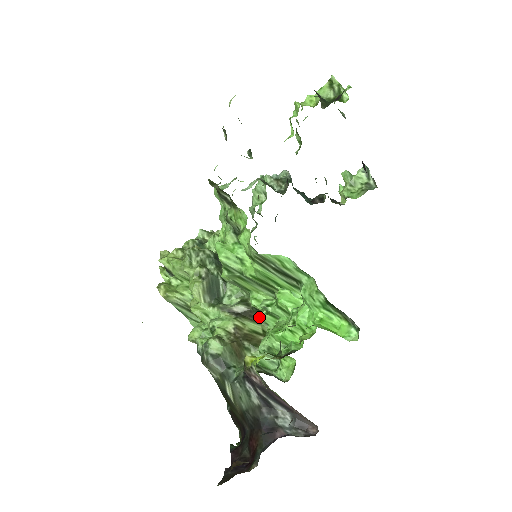
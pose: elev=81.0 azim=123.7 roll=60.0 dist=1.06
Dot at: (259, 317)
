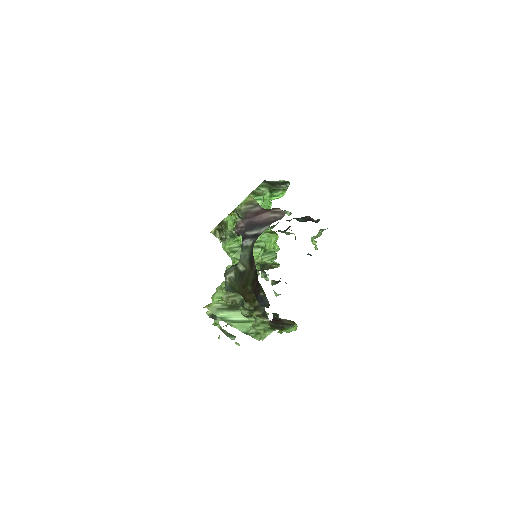
Dot at: (266, 269)
